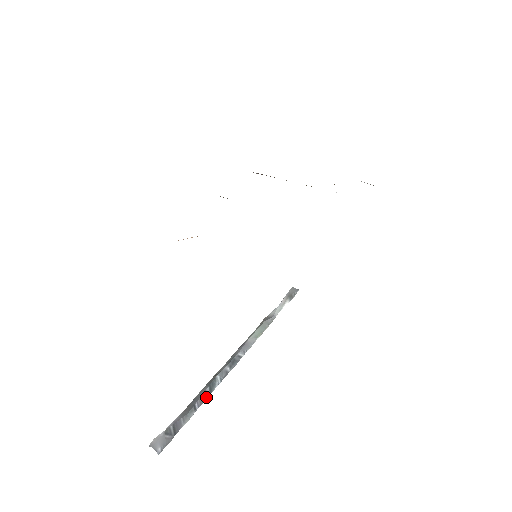
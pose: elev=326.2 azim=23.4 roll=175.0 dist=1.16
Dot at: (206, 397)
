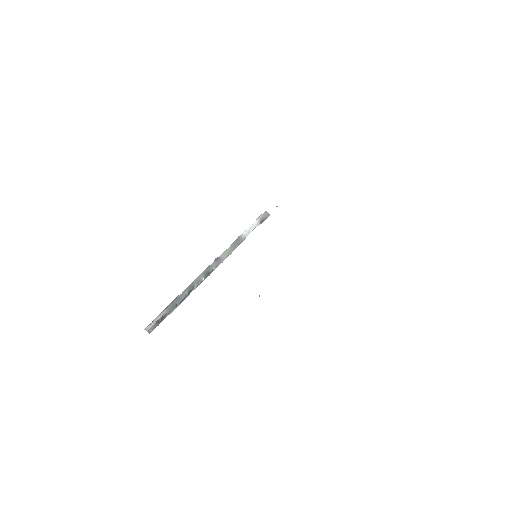
Dot at: (185, 298)
